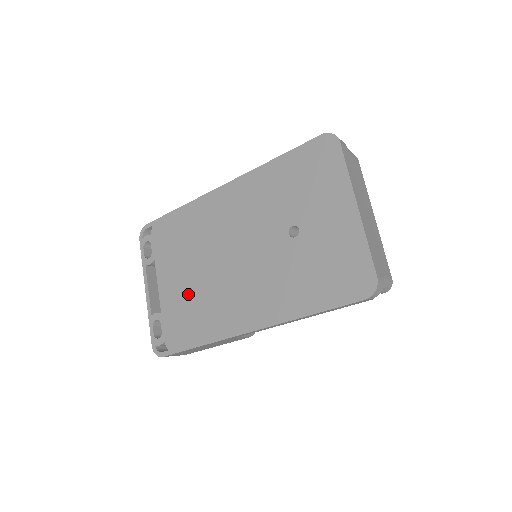
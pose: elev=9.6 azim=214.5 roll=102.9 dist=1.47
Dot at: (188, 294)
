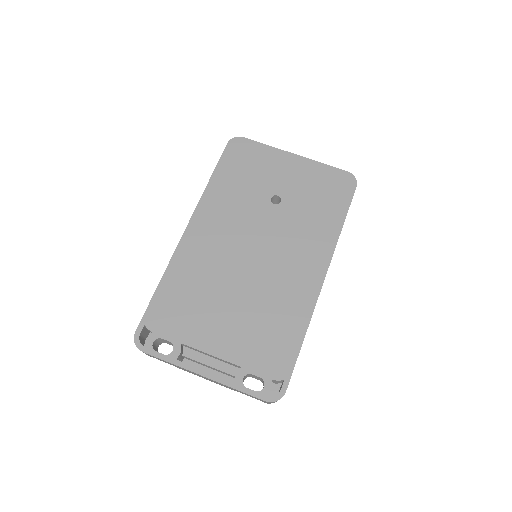
Dot at: (248, 322)
